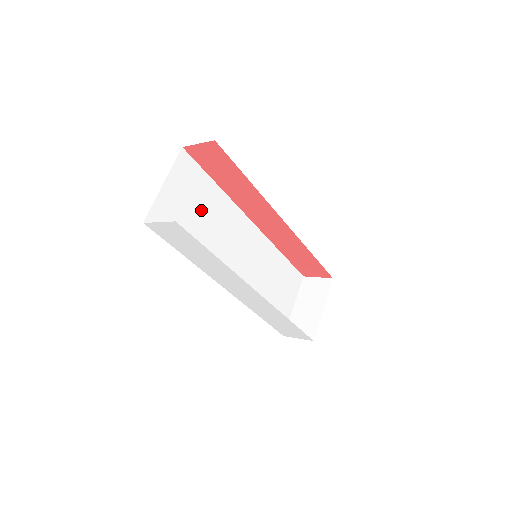
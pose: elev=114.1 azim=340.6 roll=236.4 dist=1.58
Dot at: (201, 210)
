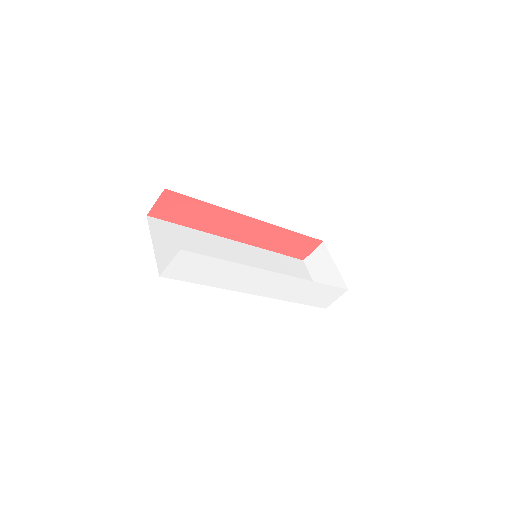
Dot at: (192, 250)
